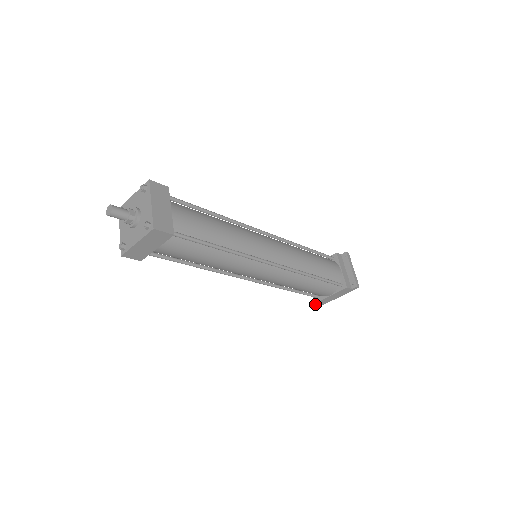
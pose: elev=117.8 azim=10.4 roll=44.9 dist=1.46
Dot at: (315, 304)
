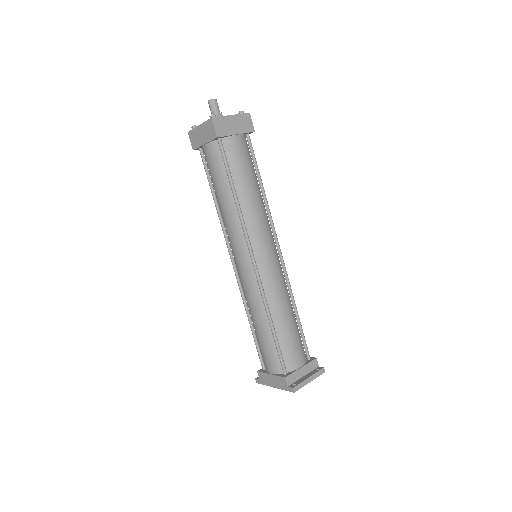
Dot at: (258, 377)
